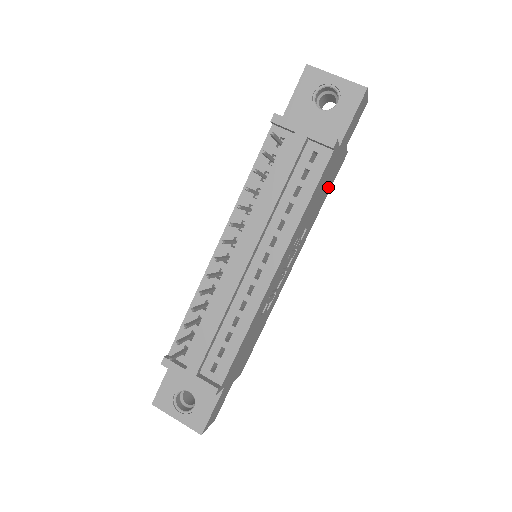
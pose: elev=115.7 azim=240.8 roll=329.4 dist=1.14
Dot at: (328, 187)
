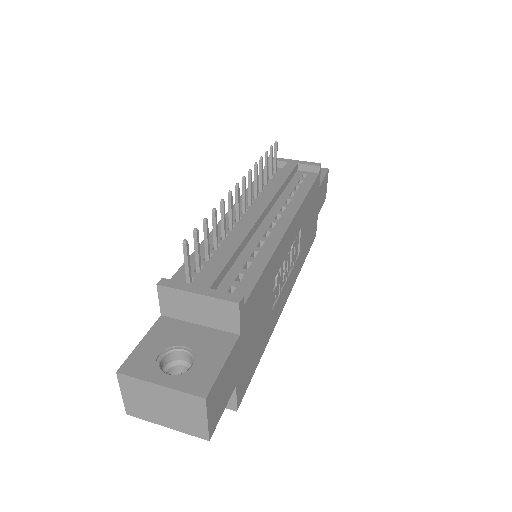
Dot at: (309, 240)
